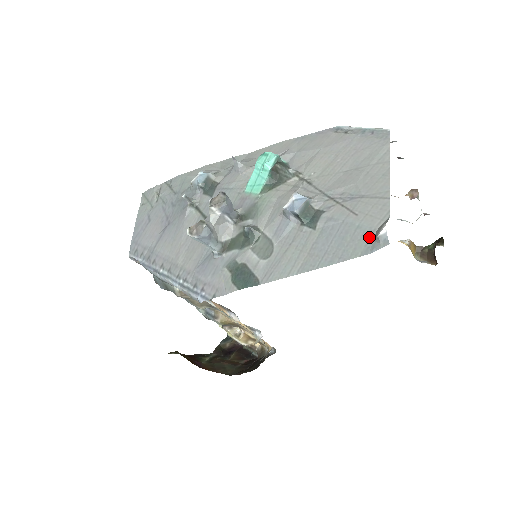
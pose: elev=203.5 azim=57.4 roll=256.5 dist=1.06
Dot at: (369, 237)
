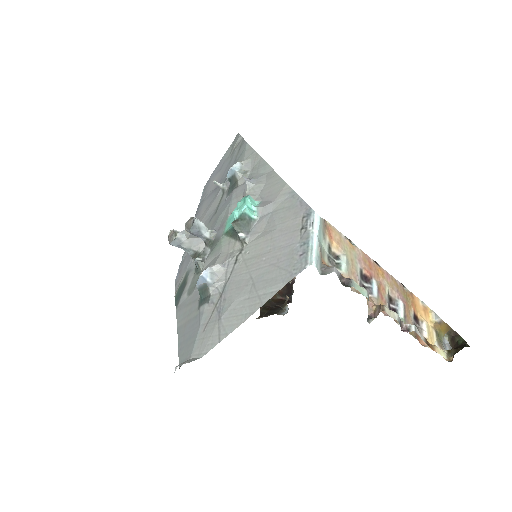
Dot at: (187, 357)
